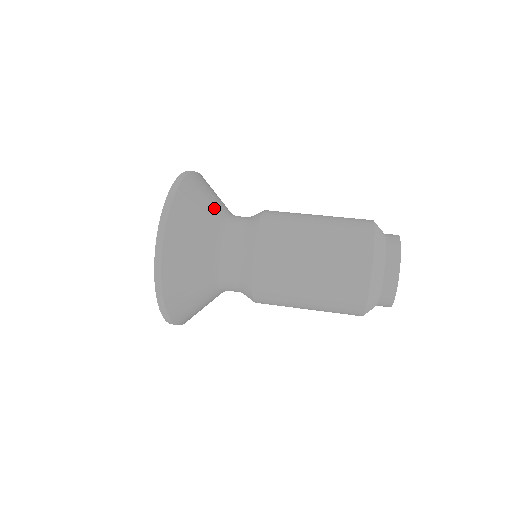
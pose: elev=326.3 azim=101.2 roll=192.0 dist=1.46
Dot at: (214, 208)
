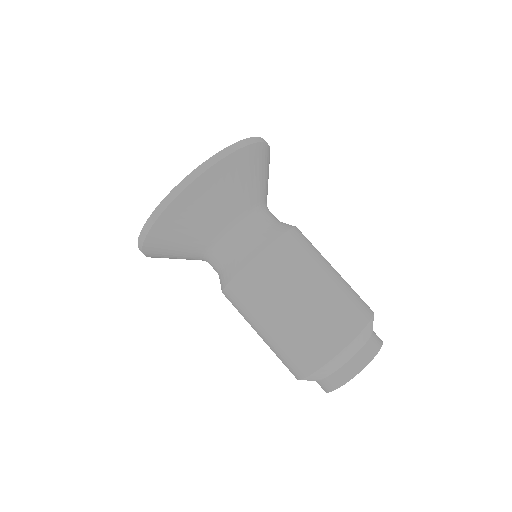
Dot at: (230, 207)
